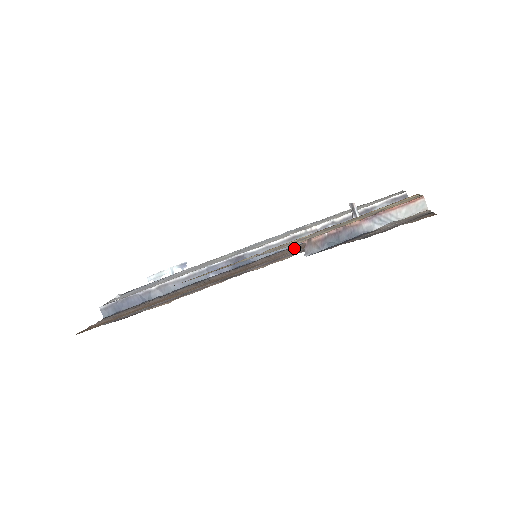
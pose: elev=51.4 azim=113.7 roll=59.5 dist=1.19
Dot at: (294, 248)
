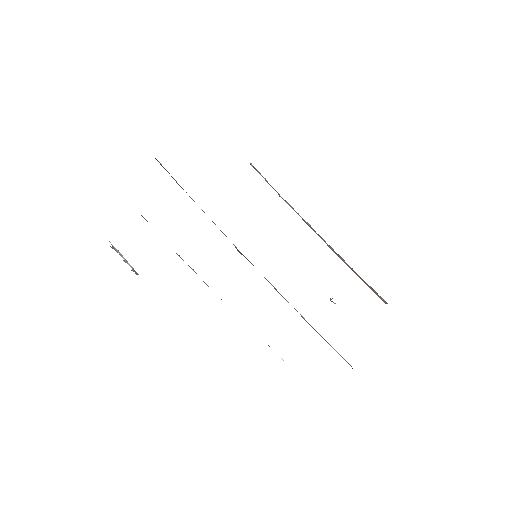
Dot at: occluded
